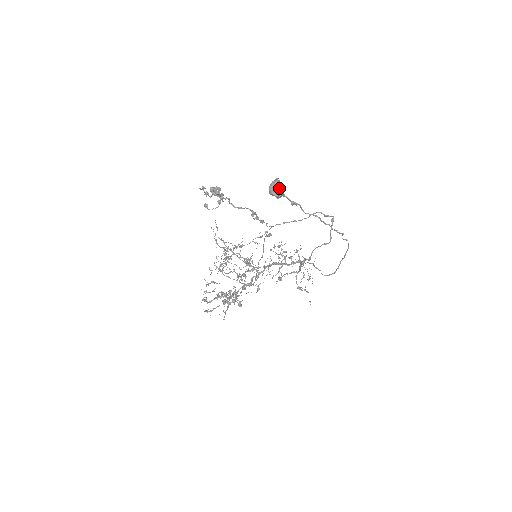
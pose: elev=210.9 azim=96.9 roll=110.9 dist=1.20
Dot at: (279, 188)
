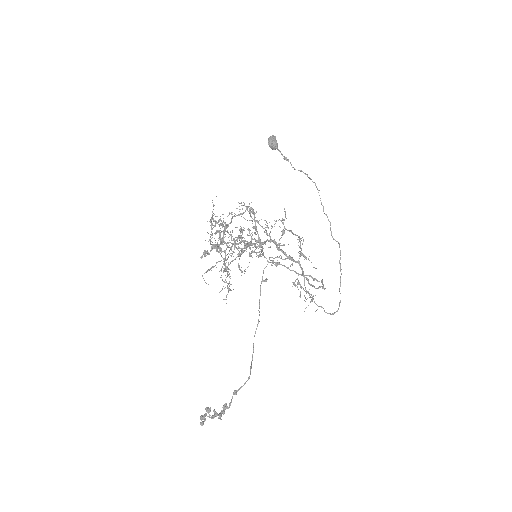
Dot at: (275, 137)
